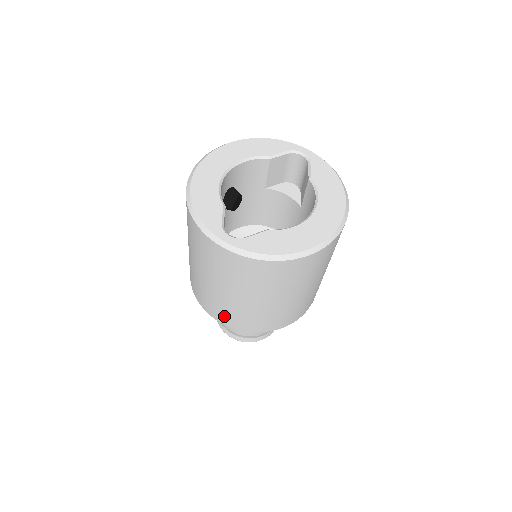
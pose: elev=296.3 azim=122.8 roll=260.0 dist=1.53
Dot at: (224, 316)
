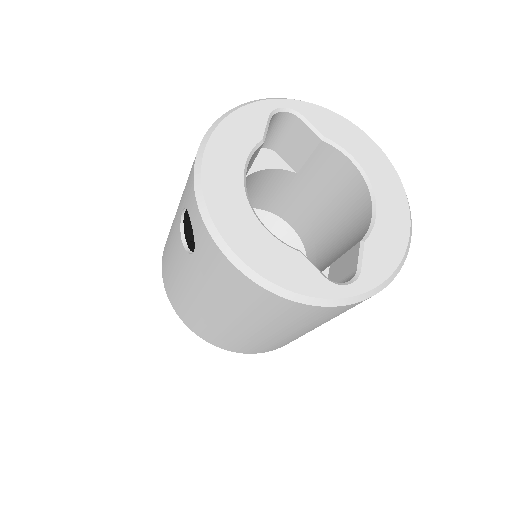
Dot at: (285, 344)
